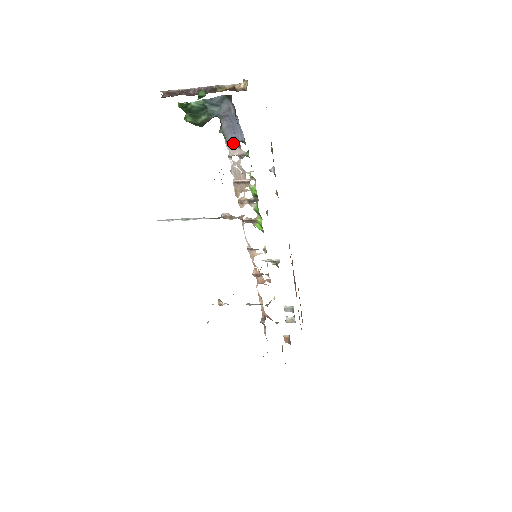
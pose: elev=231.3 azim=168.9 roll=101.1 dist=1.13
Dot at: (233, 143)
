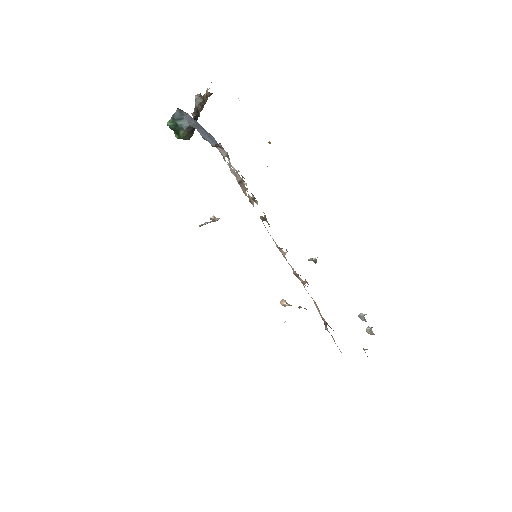
Dot at: (219, 146)
